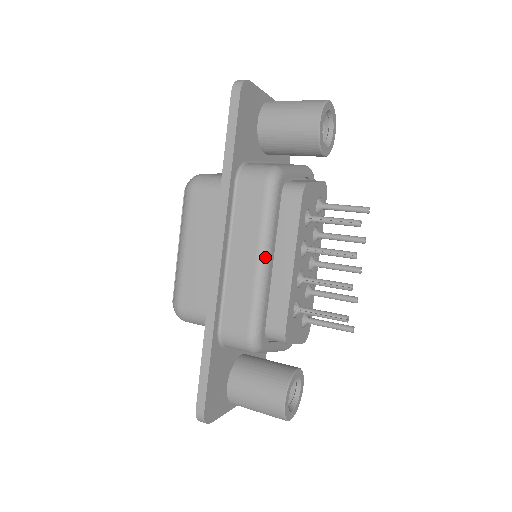
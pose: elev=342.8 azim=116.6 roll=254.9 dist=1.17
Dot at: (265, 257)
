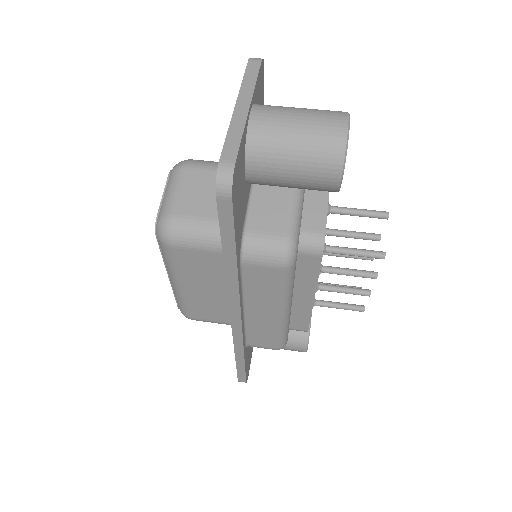
Dot at: (287, 310)
